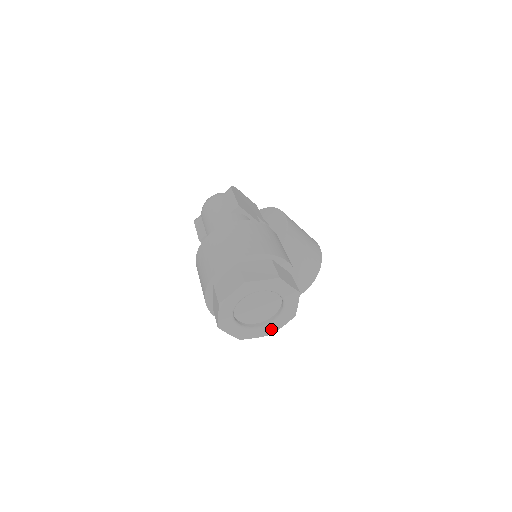
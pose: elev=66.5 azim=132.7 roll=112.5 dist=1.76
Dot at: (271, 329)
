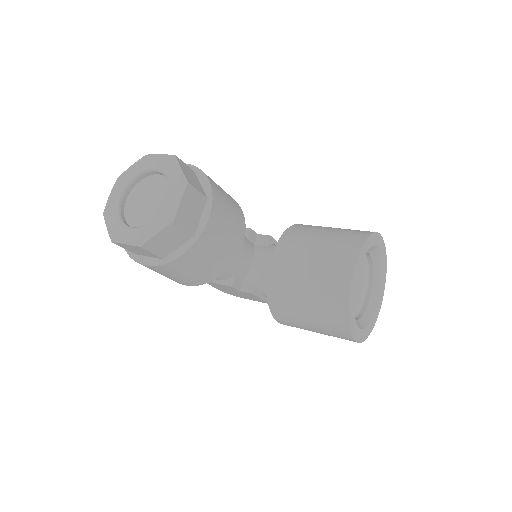
Dot at: (168, 213)
